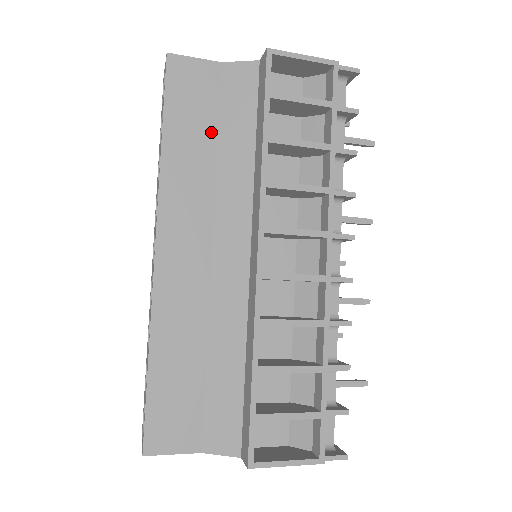
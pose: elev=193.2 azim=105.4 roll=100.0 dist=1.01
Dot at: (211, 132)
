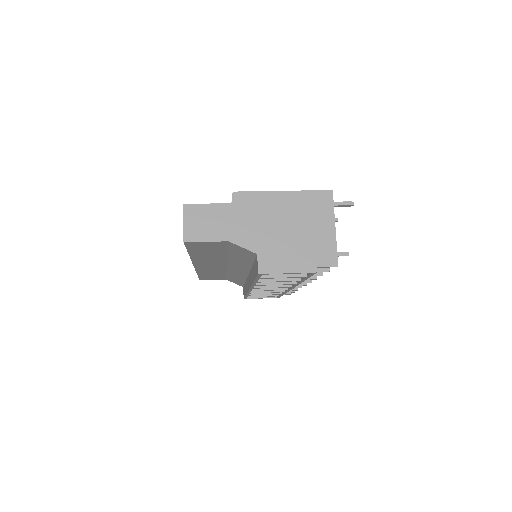
Dot at: (223, 252)
